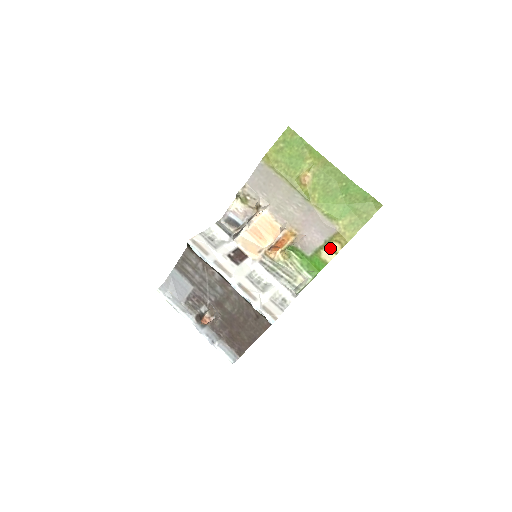
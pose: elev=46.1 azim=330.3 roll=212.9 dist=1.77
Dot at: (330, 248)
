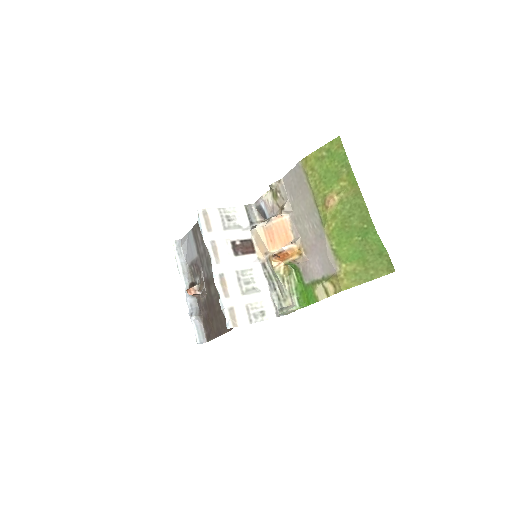
Dot at: (325, 287)
